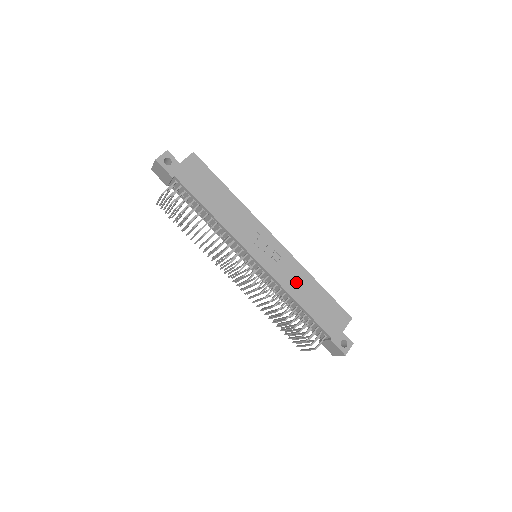
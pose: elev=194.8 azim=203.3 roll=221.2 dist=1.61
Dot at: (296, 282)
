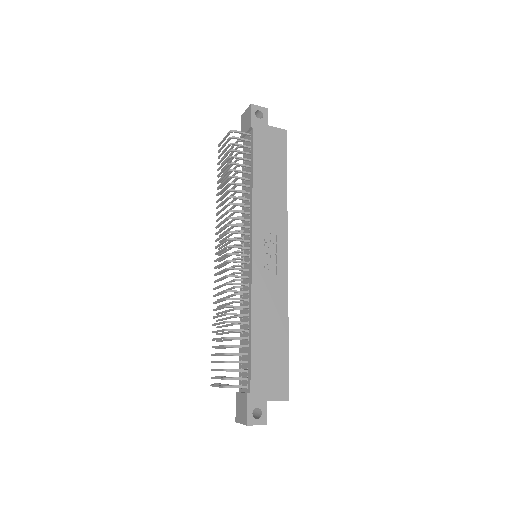
Dot at: (268, 308)
